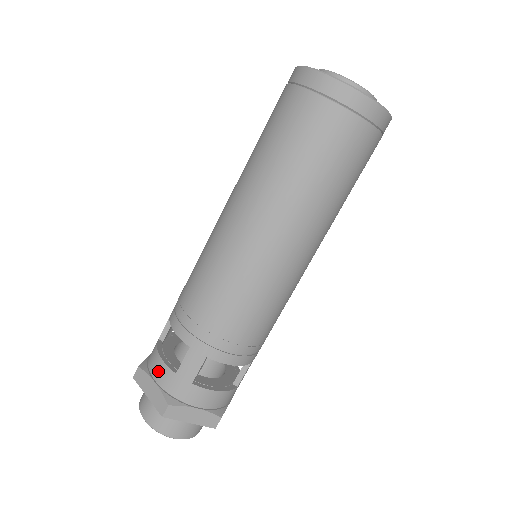
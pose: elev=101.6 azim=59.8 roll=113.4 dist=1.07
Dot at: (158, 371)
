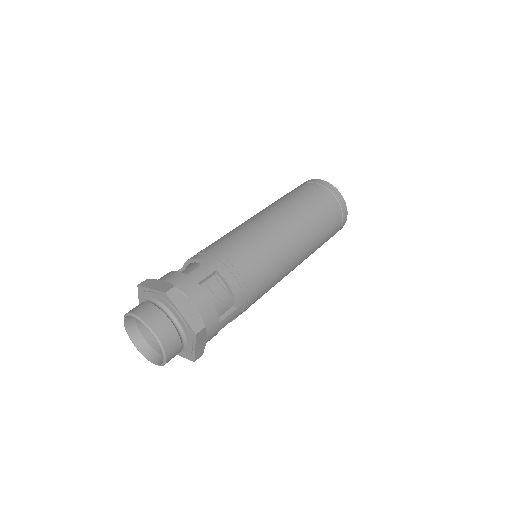
Dot at: (169, 276)
